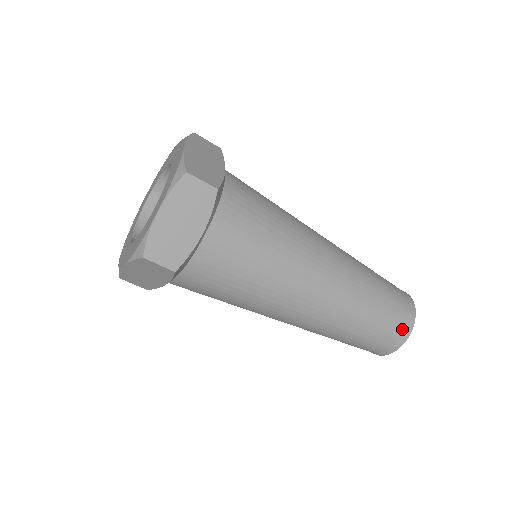
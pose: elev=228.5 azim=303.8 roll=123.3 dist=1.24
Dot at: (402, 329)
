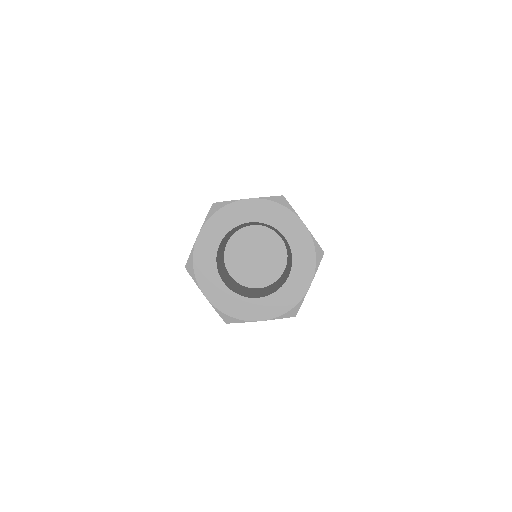
Dot at: occluded
